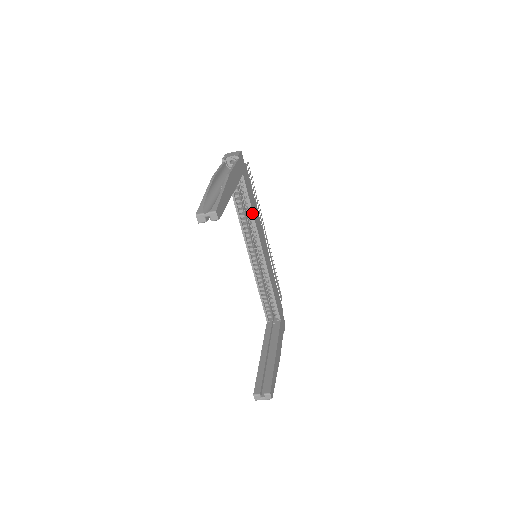
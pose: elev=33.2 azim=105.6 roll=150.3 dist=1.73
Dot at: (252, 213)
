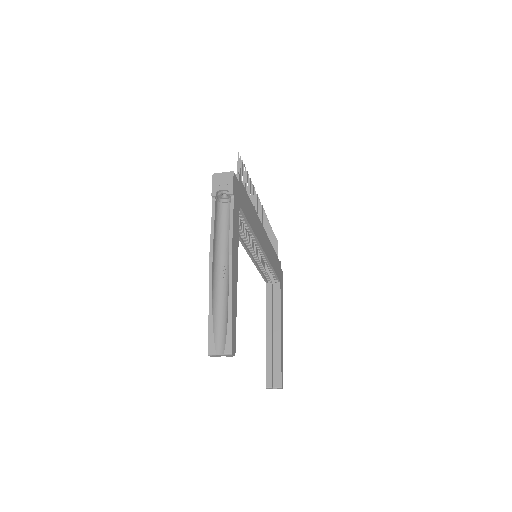
Dot at: (251, 229)
